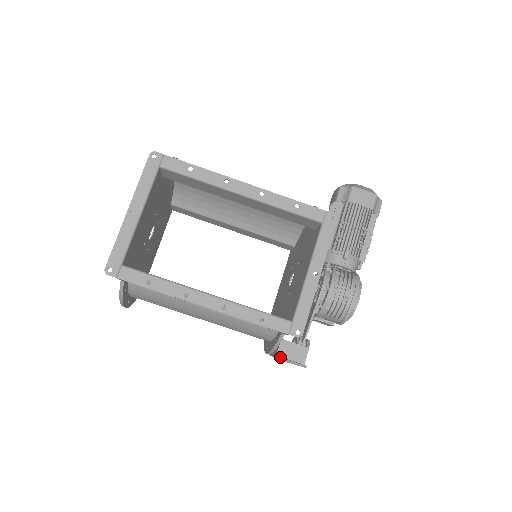
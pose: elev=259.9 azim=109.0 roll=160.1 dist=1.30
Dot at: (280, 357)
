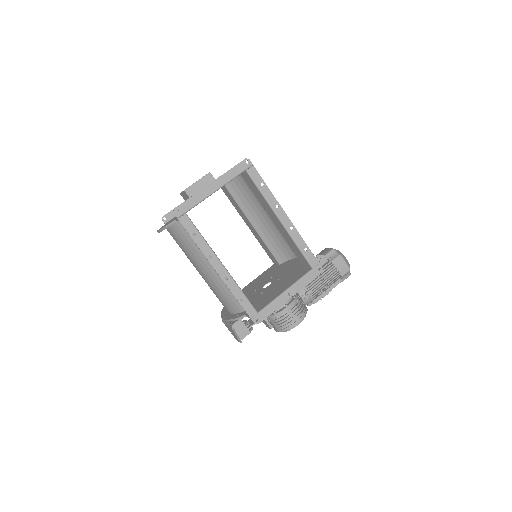
Dot at: occluded
